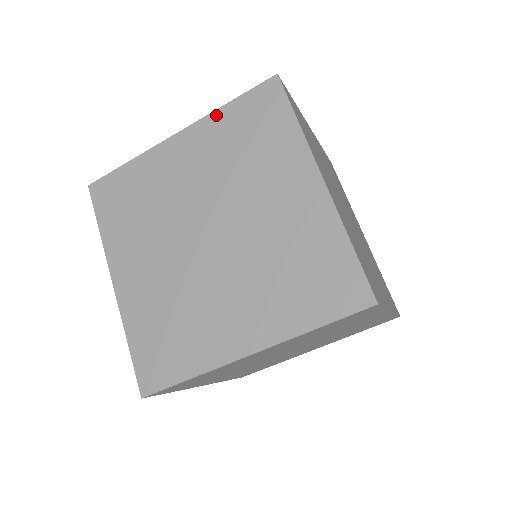
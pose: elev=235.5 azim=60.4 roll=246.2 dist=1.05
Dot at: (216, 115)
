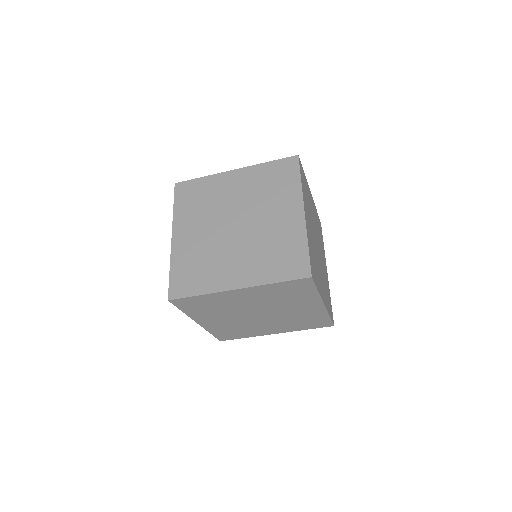
Dot at: (267, 286)
